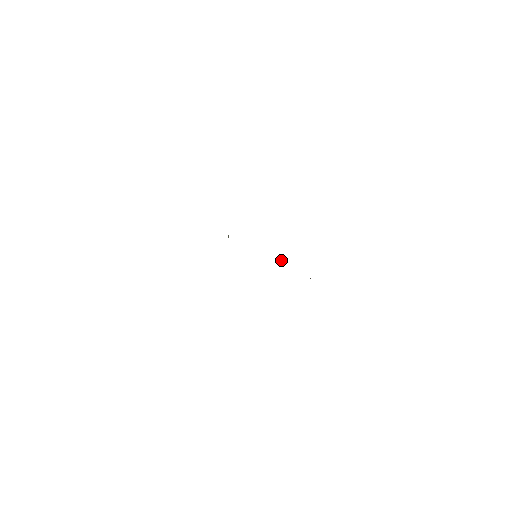
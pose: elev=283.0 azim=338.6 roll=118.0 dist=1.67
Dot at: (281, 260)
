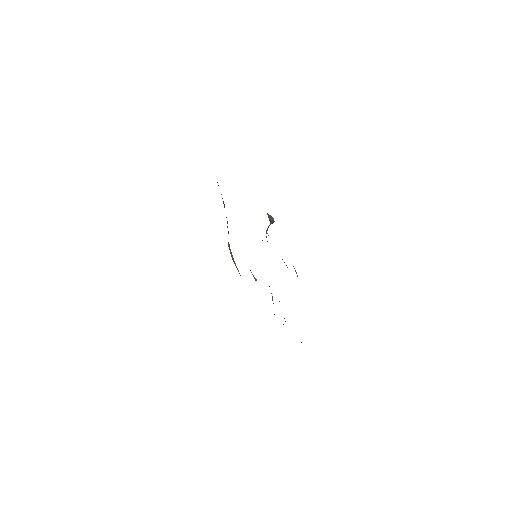
Dot at: occluded
